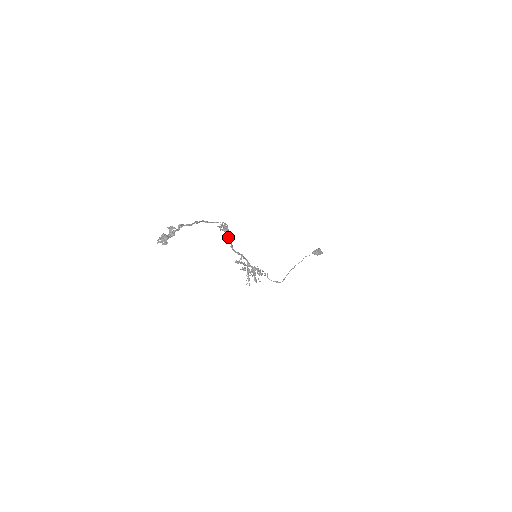
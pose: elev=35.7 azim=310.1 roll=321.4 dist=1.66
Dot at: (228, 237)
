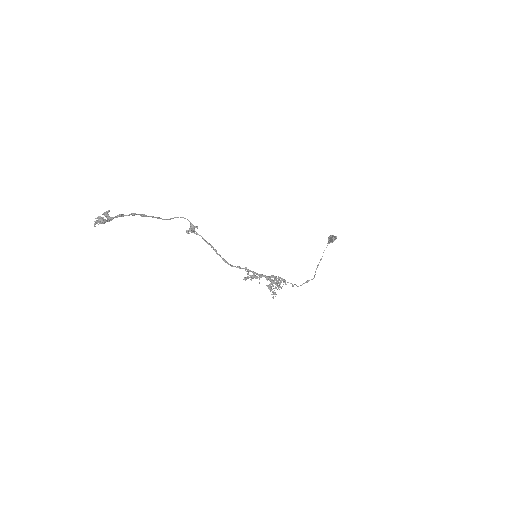
Dot at: occluded
